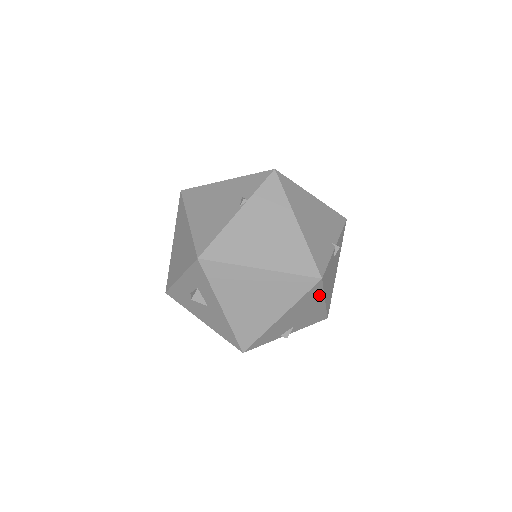
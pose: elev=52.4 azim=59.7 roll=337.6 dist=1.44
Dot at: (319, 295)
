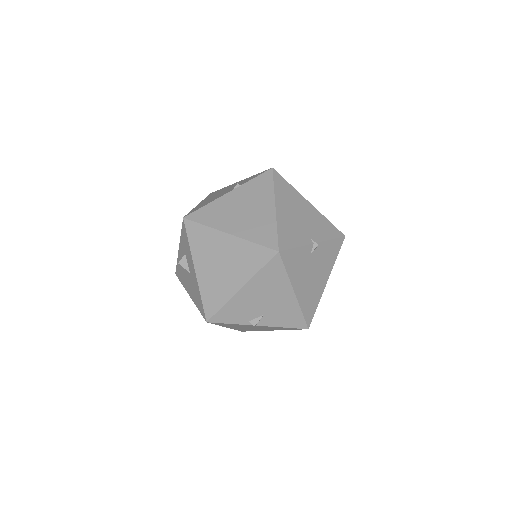
Dot at: (283, 278)
